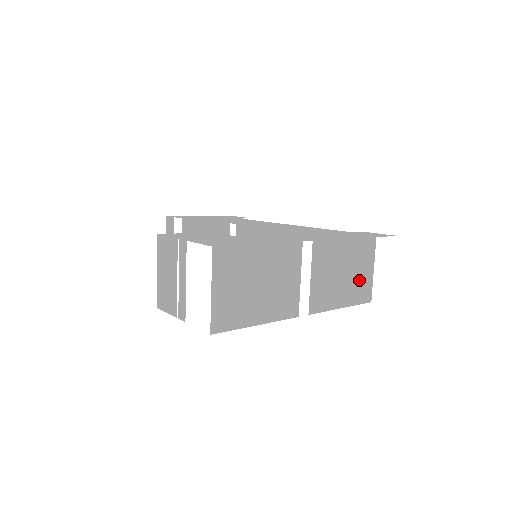
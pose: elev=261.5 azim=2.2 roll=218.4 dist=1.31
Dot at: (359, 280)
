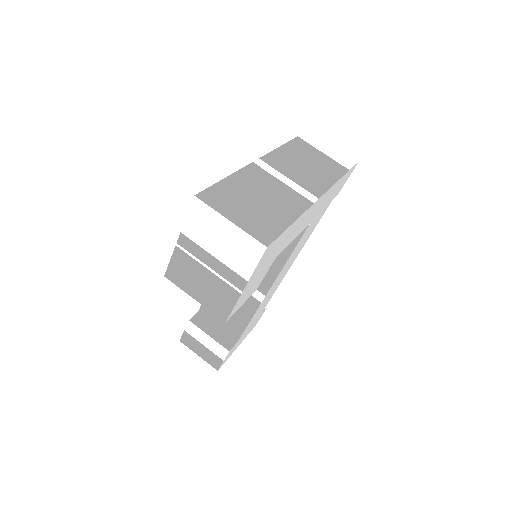
Dot at: (322, 163)
